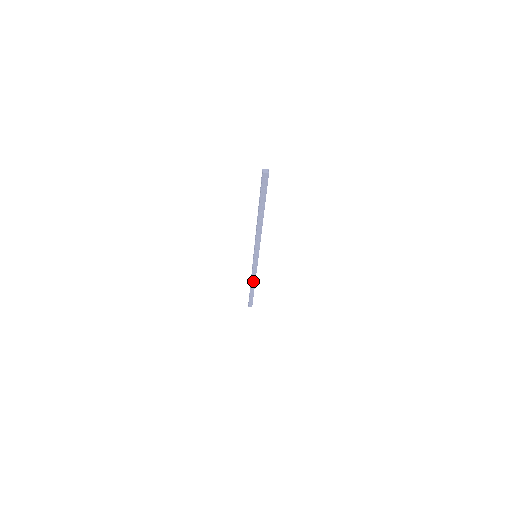
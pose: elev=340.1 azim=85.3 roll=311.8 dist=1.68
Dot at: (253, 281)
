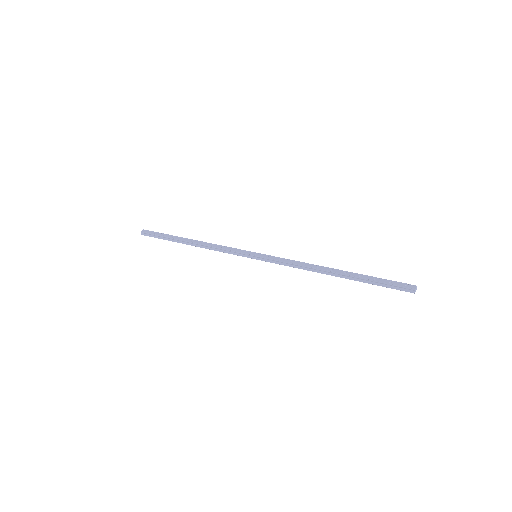
Dot at: (204, 247)
